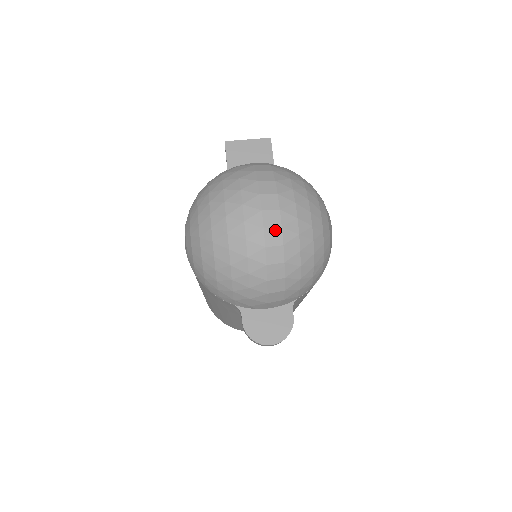
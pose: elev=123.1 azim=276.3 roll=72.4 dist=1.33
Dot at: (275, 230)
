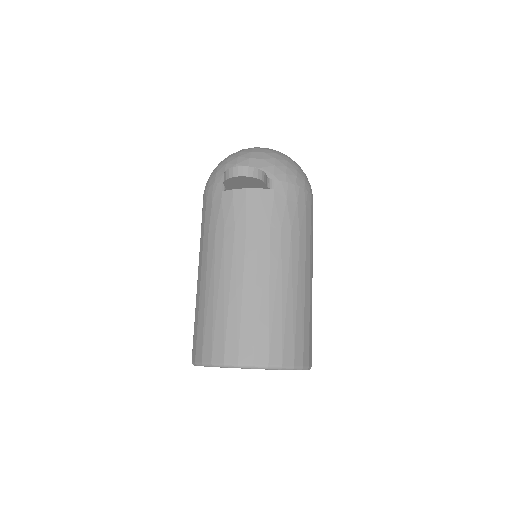
Dot at: occluded
